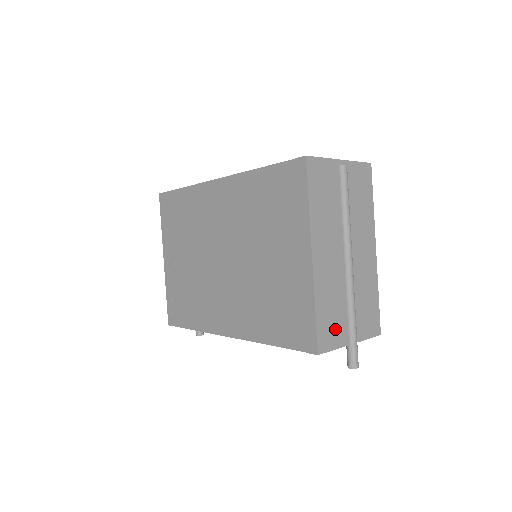
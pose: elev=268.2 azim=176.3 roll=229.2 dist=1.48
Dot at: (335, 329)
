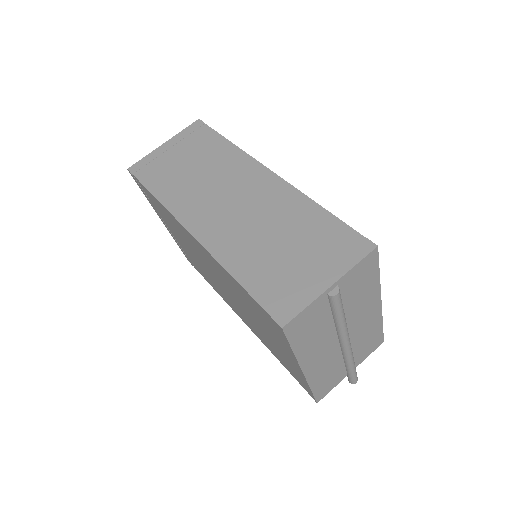
Dot at: (333, 380)
